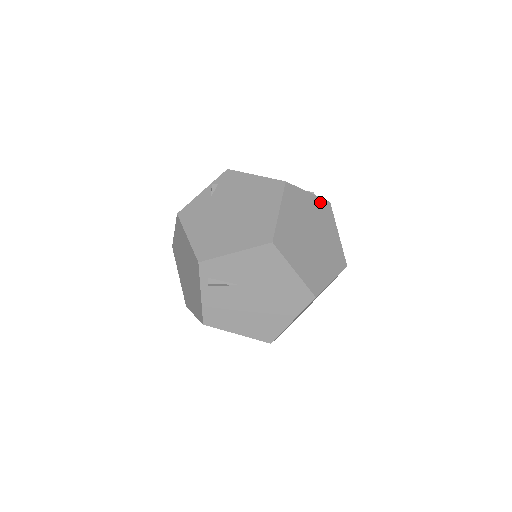
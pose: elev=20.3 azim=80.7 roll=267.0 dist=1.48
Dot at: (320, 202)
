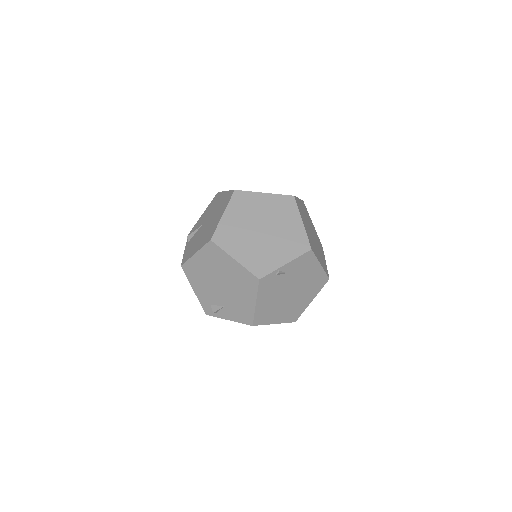
Dot at: occluded
